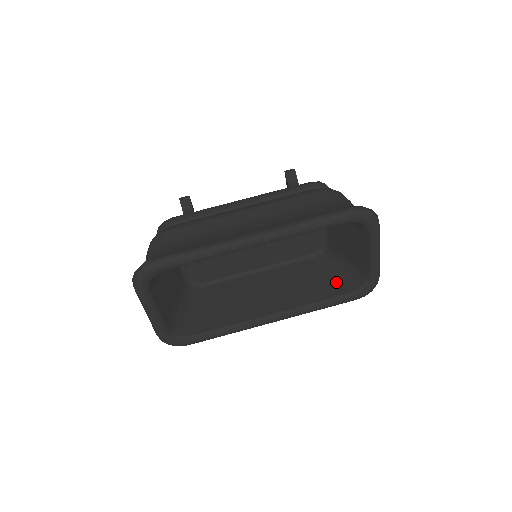
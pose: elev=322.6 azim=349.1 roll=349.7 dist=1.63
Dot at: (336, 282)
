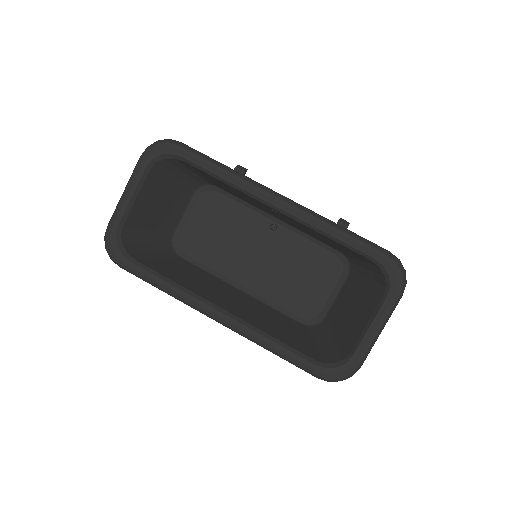
Dot at: (308, 346)
